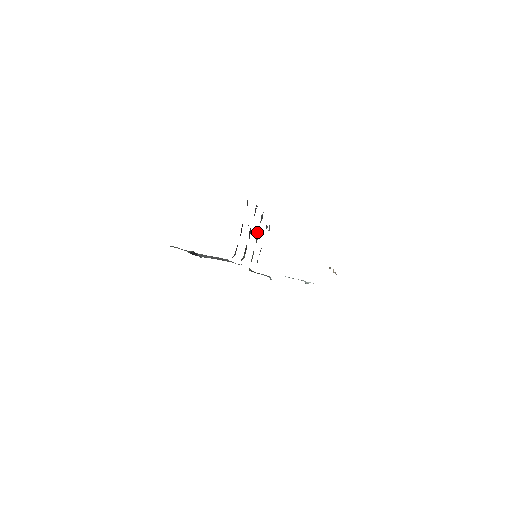
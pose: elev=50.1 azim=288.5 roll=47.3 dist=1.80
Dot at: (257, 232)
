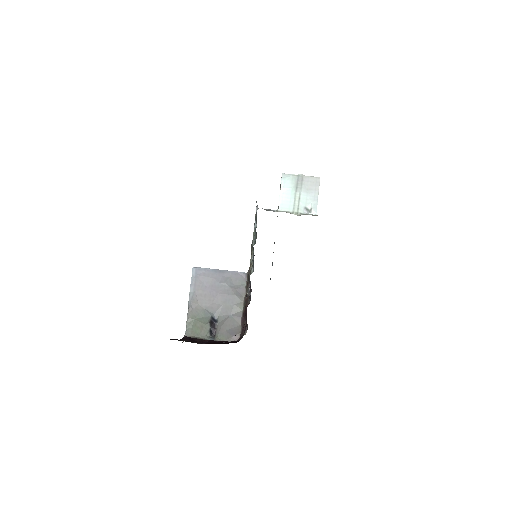
Dot at: (251, 251)
